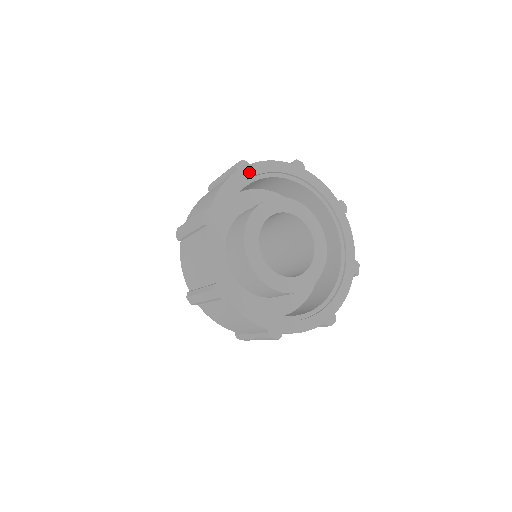
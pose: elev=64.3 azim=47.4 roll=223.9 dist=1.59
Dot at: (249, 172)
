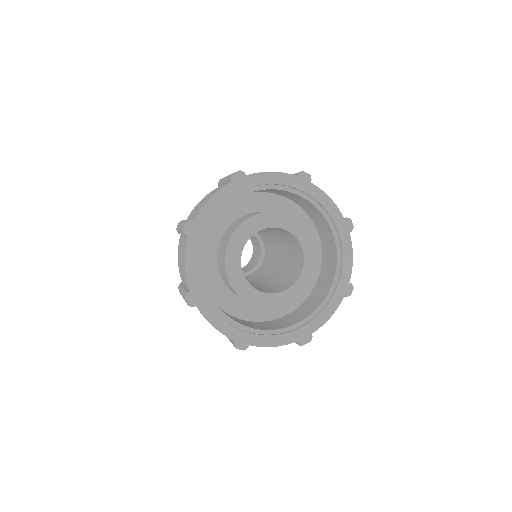
Dot at: (304, 186)
